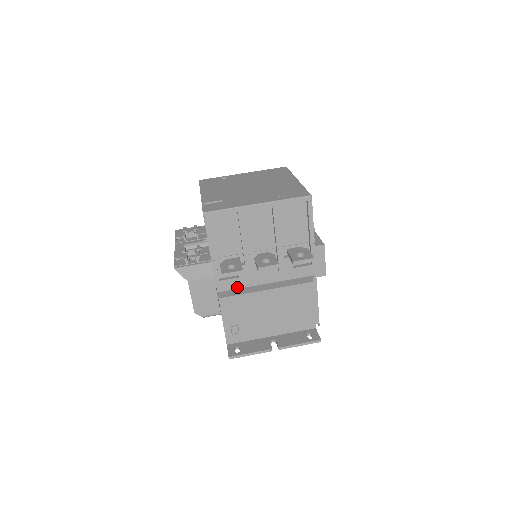
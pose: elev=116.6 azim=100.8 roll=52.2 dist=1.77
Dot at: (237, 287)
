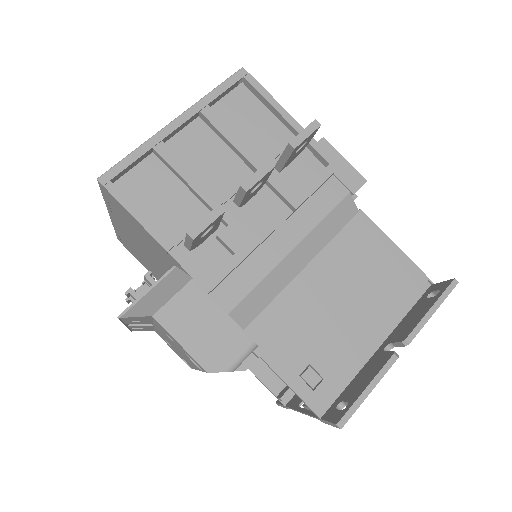
Dot at: (250, 286)
